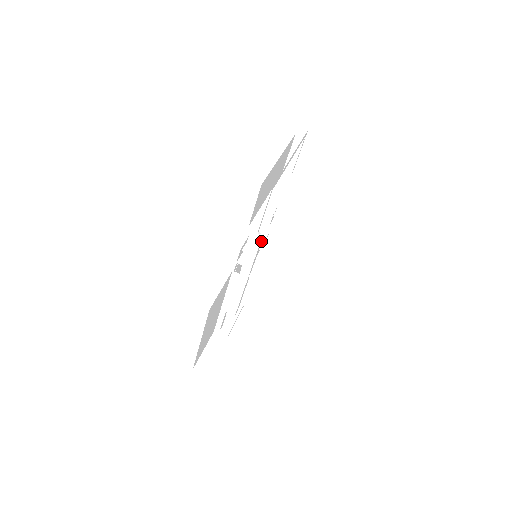
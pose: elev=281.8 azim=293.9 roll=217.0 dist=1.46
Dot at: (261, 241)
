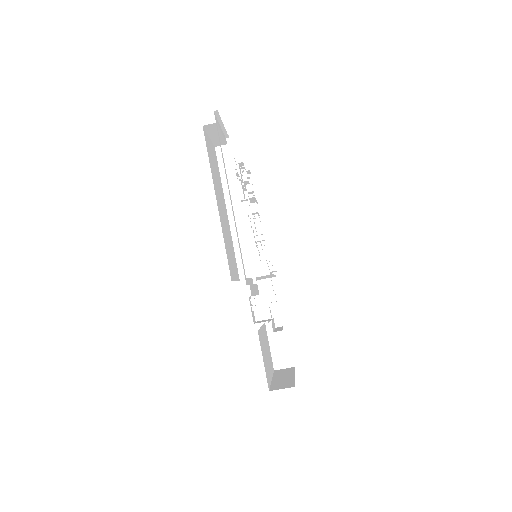
Dot at: occluded
